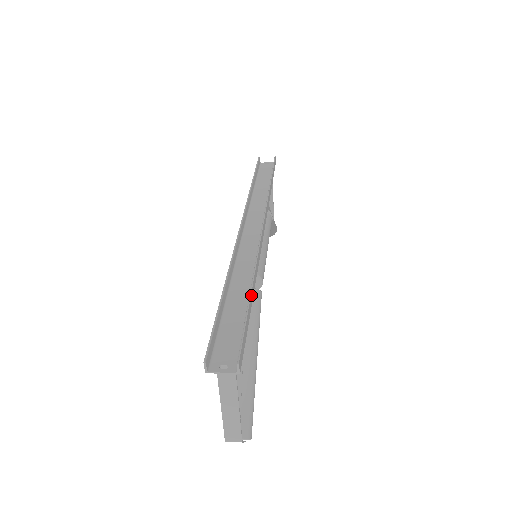
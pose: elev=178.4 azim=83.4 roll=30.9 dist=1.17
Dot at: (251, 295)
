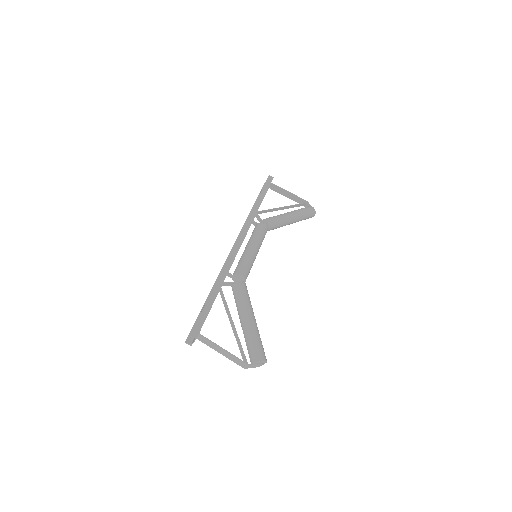
Dot at: (212, 294)
